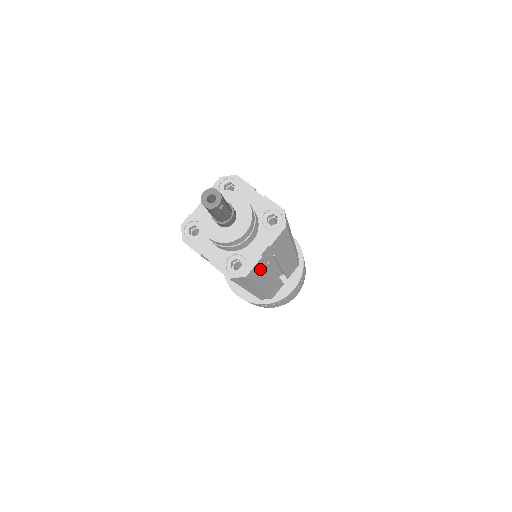
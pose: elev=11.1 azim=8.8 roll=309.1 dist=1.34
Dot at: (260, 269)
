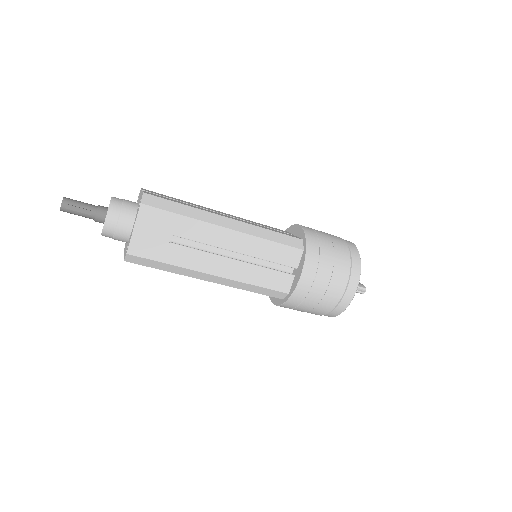
Dot at: (155, 248)
